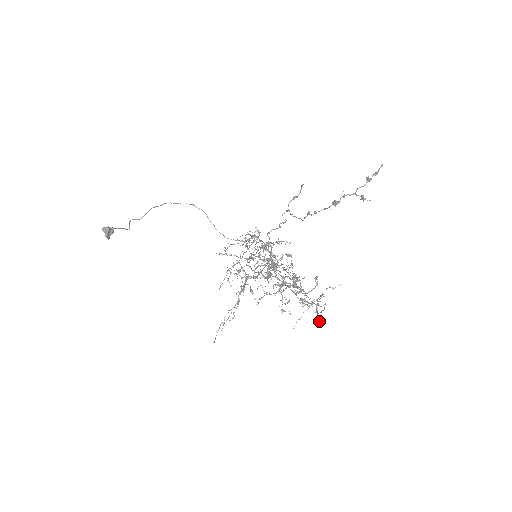
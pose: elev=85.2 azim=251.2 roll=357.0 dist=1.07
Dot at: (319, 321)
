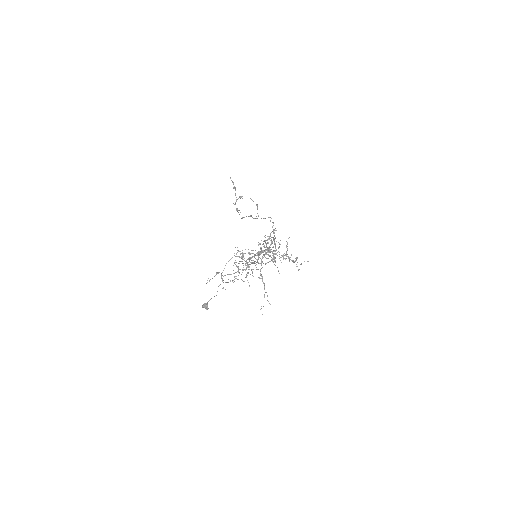
Dot at: occluded
